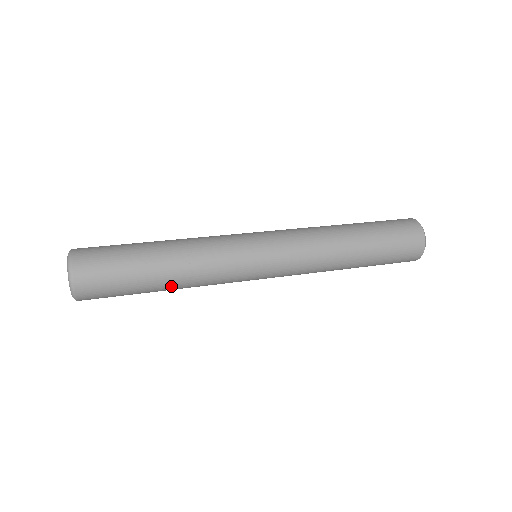
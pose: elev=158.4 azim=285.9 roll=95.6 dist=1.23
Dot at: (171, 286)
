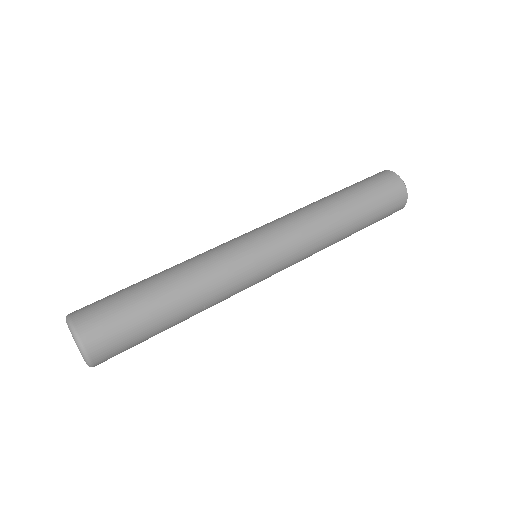
Dot at: (186, 319)
